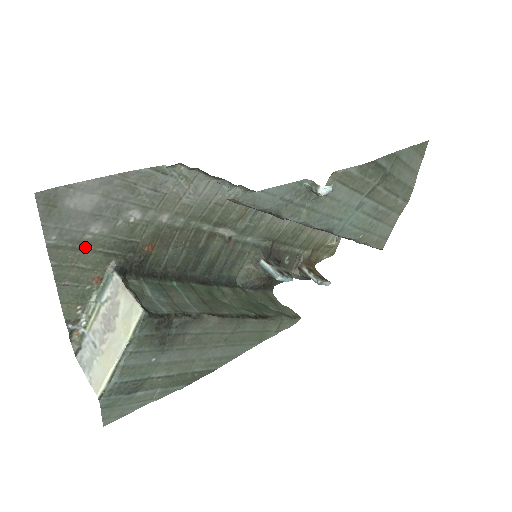
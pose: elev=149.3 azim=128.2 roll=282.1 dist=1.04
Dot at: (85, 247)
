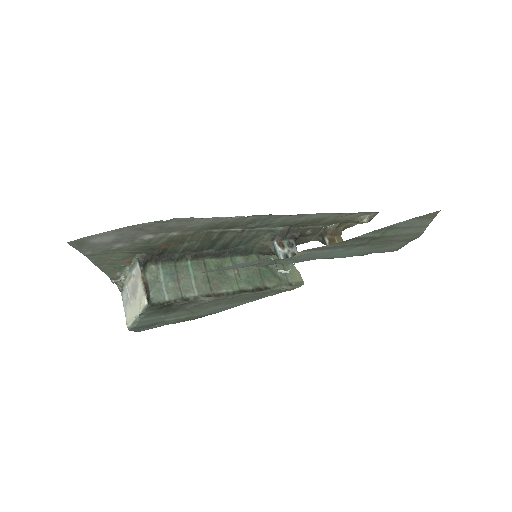
Dot at: (114, 251)
